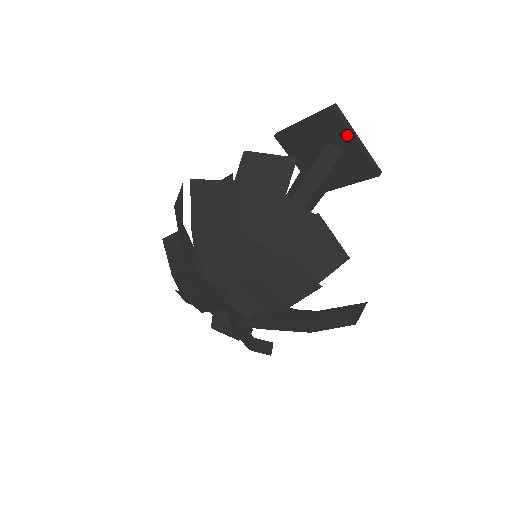
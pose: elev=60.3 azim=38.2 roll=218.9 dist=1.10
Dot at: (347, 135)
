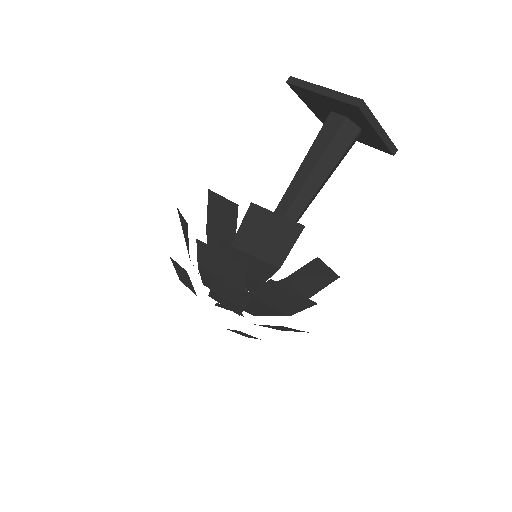
Dot at: (368, 125)
